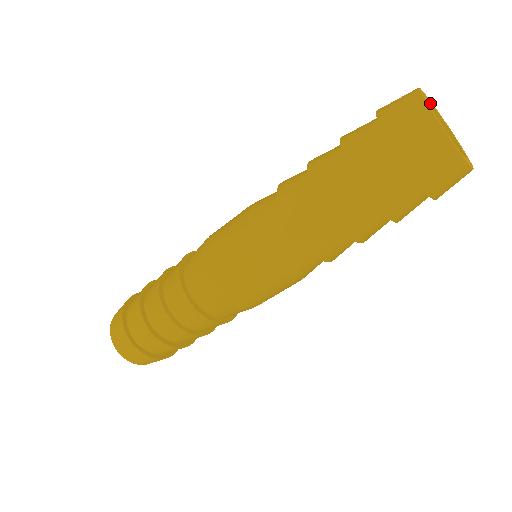
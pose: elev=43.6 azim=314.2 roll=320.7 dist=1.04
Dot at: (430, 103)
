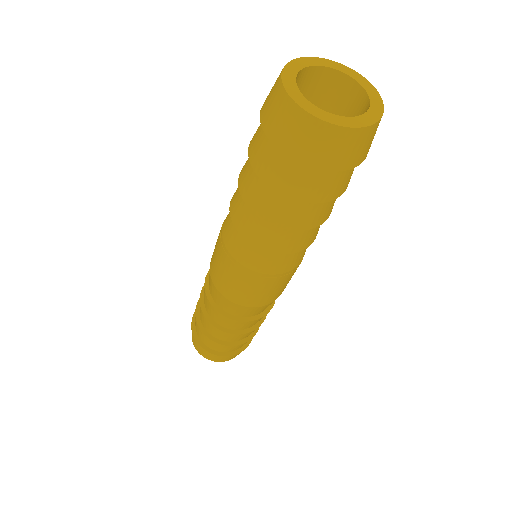
Dot at: (328, 68)
